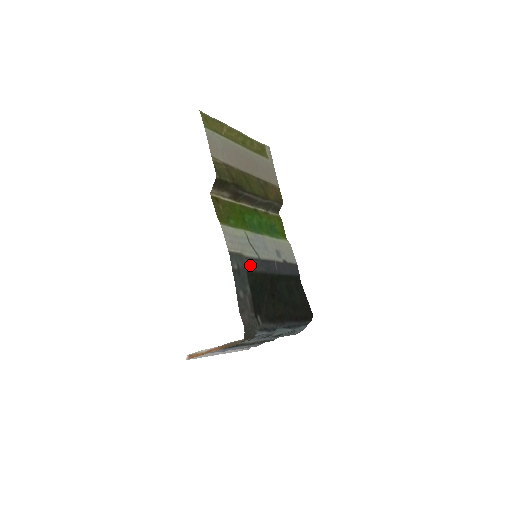
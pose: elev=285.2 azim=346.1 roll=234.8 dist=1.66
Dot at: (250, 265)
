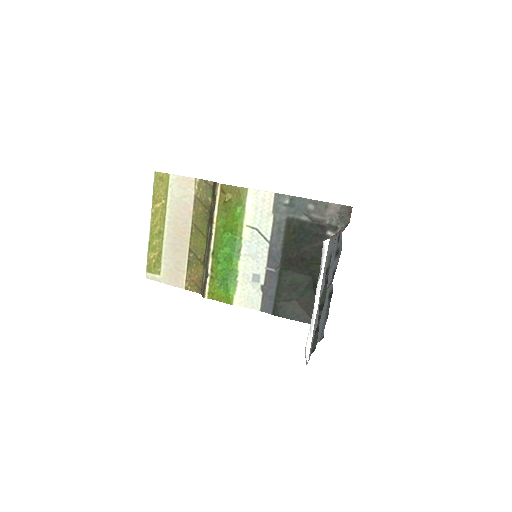
Dot at: (280, 225)
